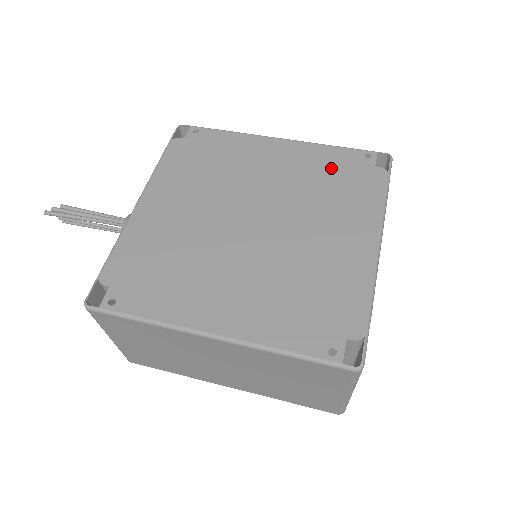
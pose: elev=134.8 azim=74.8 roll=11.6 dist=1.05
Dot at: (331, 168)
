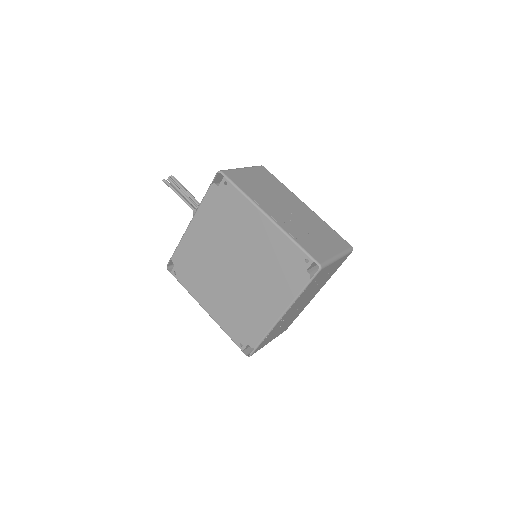
Dot at: (283, 257)
